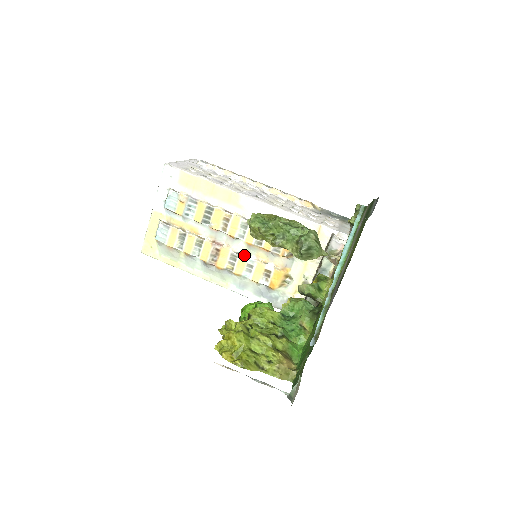
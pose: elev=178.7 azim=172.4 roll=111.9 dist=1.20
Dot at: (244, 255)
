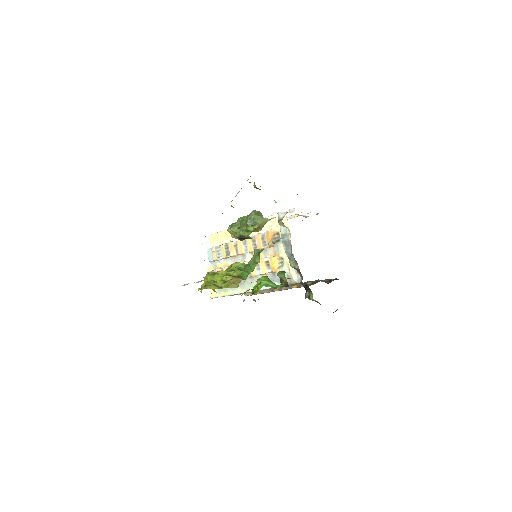
Dot at: occluded
